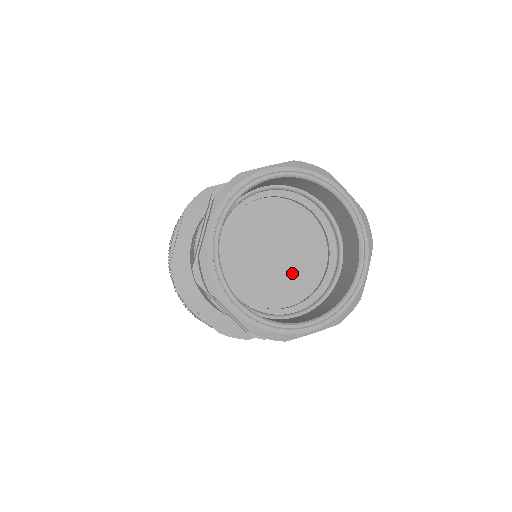
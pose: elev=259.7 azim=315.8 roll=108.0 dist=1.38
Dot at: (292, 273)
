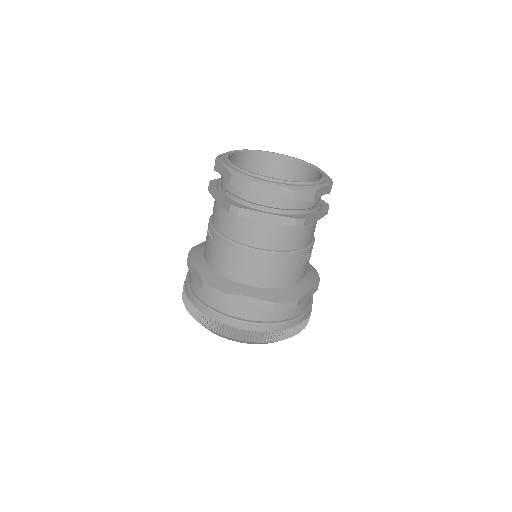
Dot at: occluded
